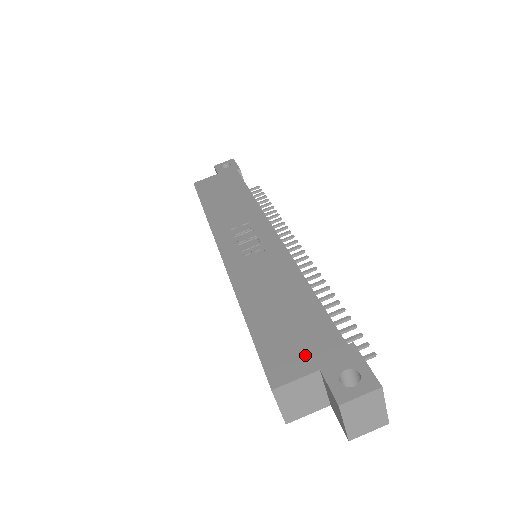
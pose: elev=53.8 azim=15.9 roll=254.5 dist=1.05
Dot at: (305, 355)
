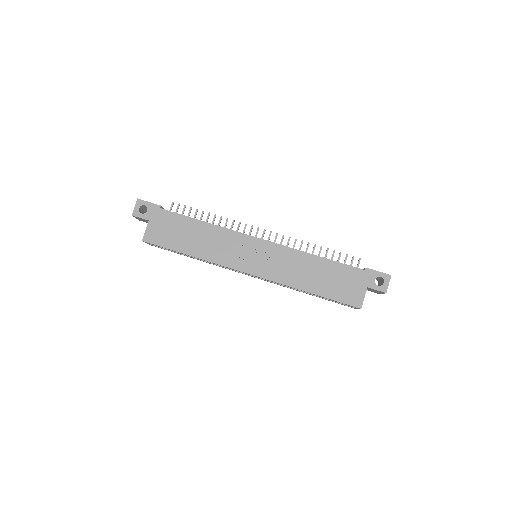
Dot at: (356, 287)
